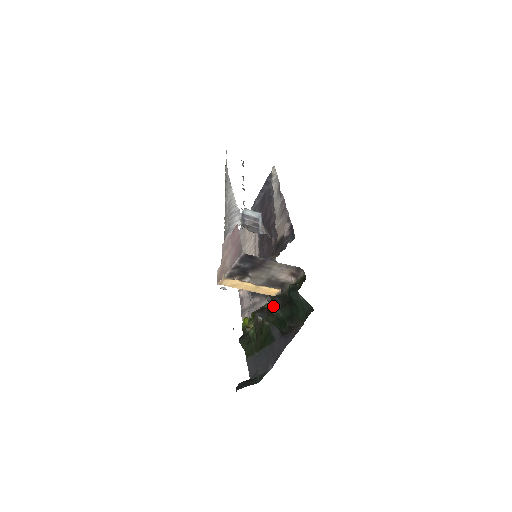
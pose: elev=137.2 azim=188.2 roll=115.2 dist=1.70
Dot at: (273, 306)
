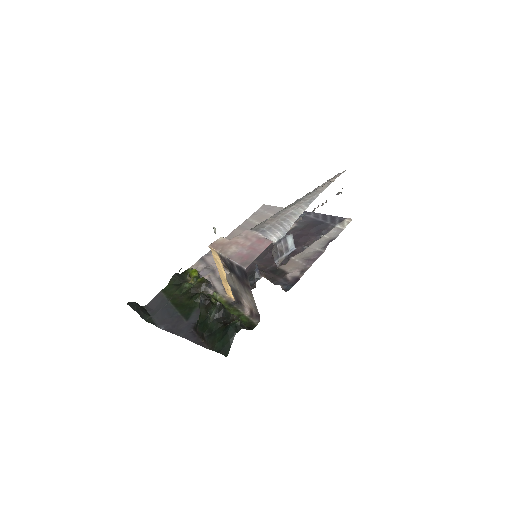
Dot at: (214, 311)
